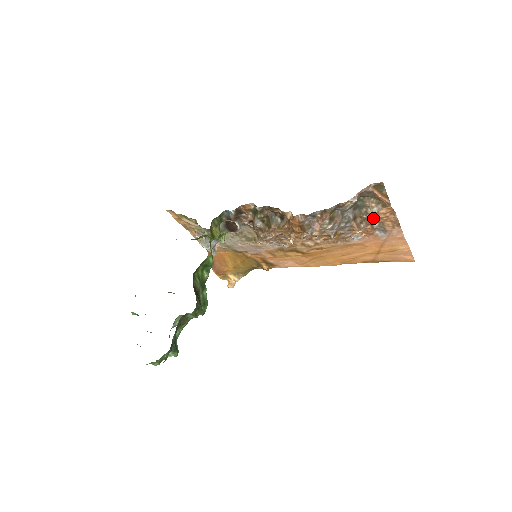
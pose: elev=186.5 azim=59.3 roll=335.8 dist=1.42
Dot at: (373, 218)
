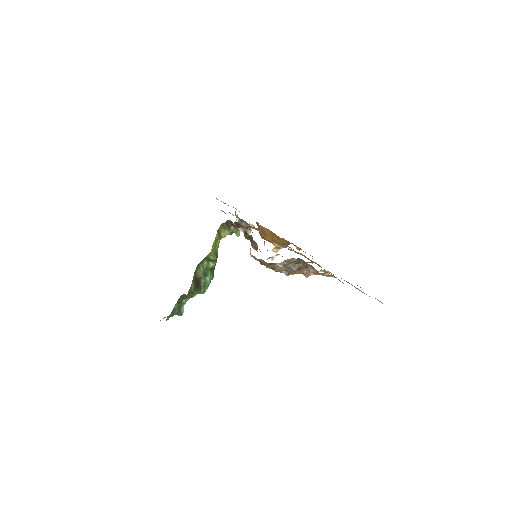
Dot at: occluded
